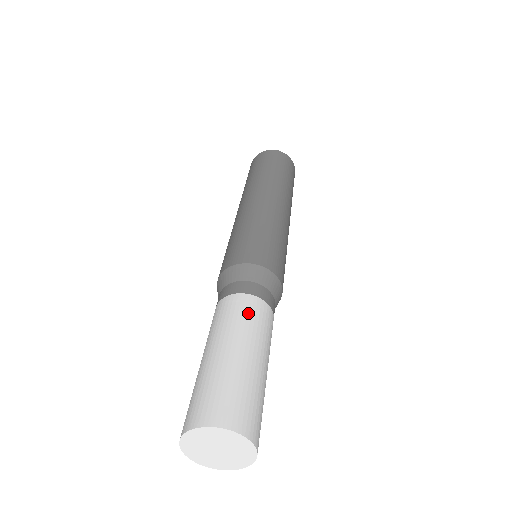
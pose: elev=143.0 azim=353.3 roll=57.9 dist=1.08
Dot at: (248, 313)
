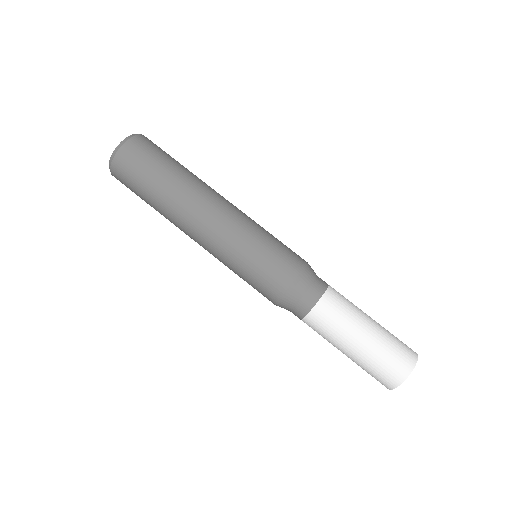
Dot at: (335, 313)
